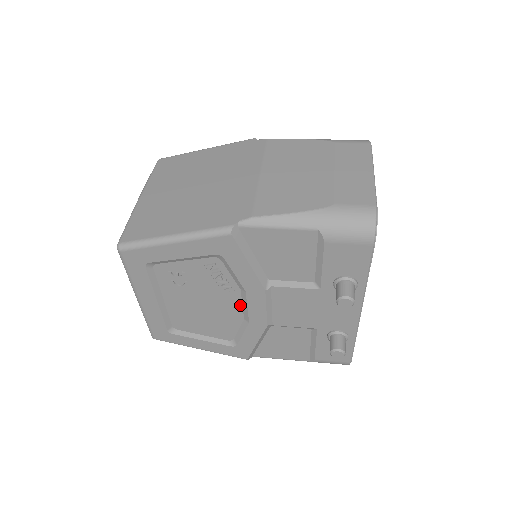
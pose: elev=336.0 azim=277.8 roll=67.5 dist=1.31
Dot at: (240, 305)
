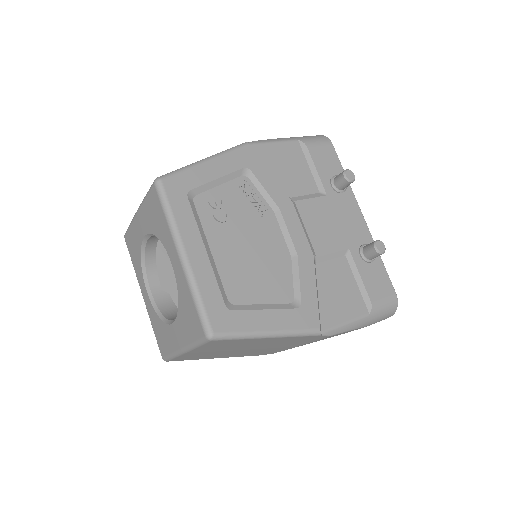
Dot at: (281, 235)
